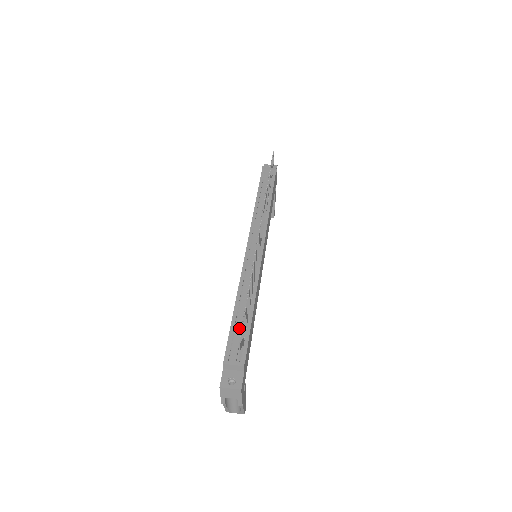
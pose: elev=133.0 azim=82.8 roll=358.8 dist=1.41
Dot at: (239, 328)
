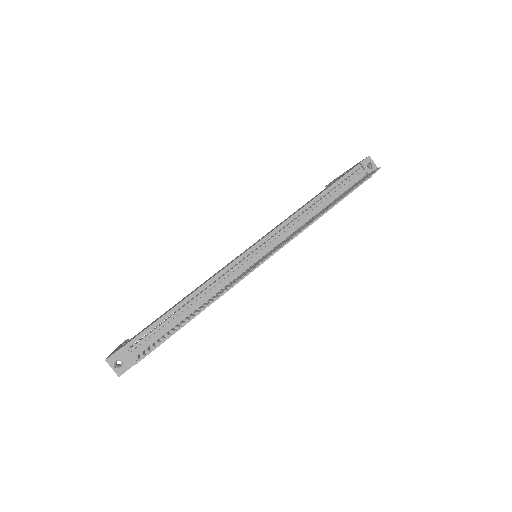
Dot at: (165, 327)
